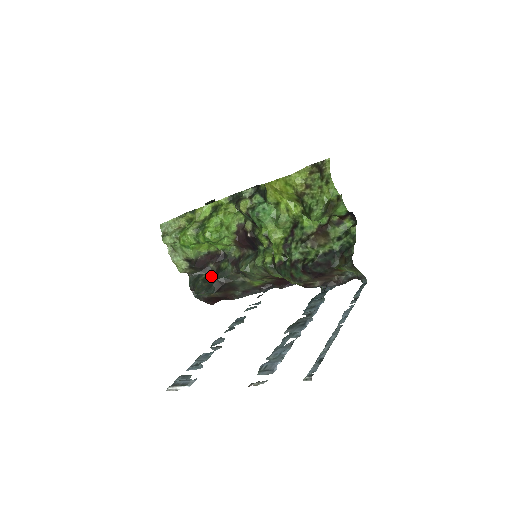
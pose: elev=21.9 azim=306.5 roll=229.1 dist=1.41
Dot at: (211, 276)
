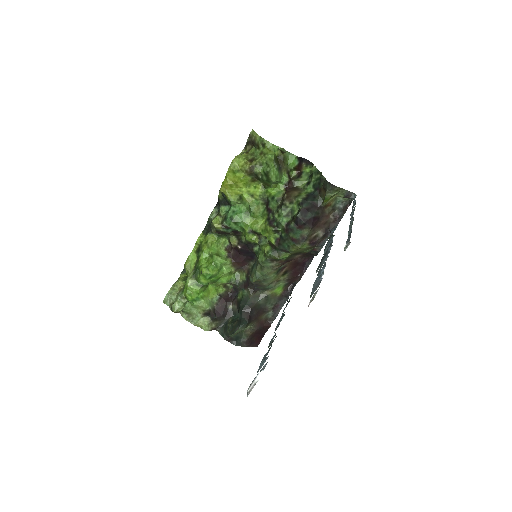
Dot at: (236, 316)
